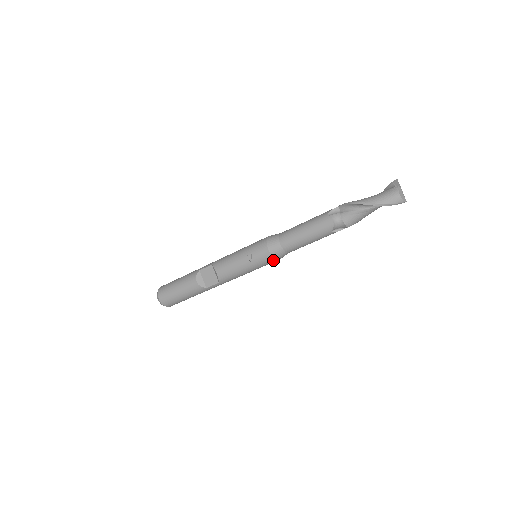
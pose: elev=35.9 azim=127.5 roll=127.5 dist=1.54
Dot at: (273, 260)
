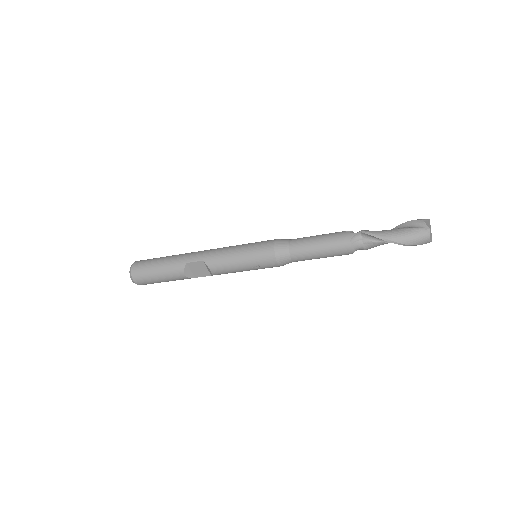
Dot at: (278, 266)
